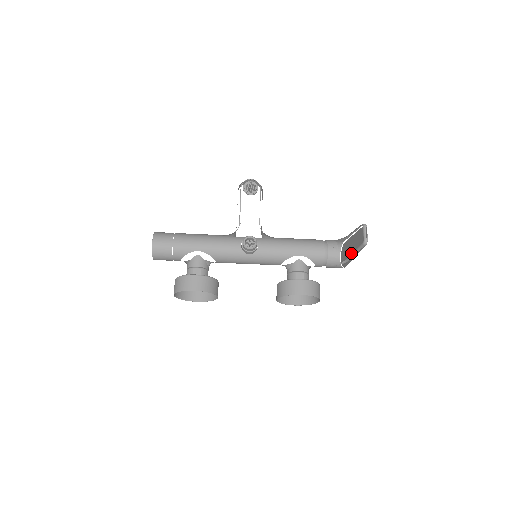
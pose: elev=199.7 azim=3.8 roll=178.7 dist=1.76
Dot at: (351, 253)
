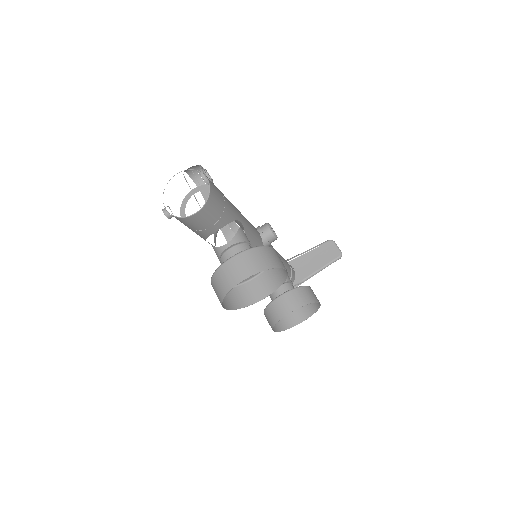
Dot at: (301, 274)
